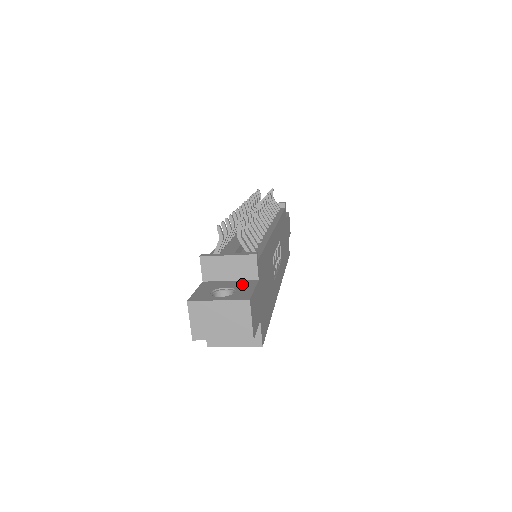
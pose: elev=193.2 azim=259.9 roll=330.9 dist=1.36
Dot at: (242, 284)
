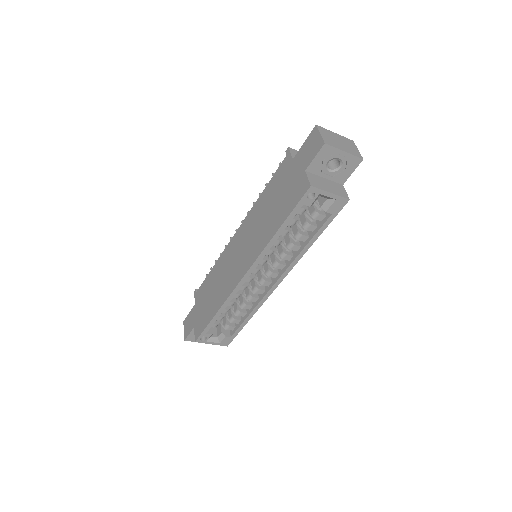
Dot at: occluded
